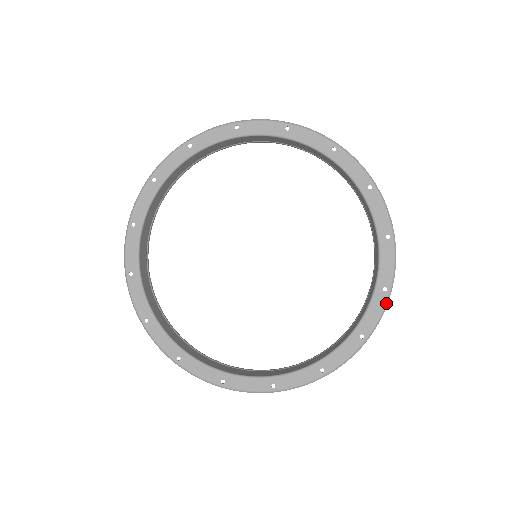
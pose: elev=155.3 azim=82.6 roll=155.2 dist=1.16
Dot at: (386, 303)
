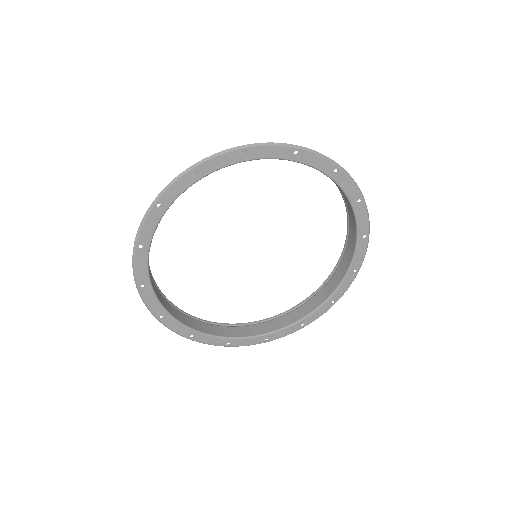
Dot at: occluded
